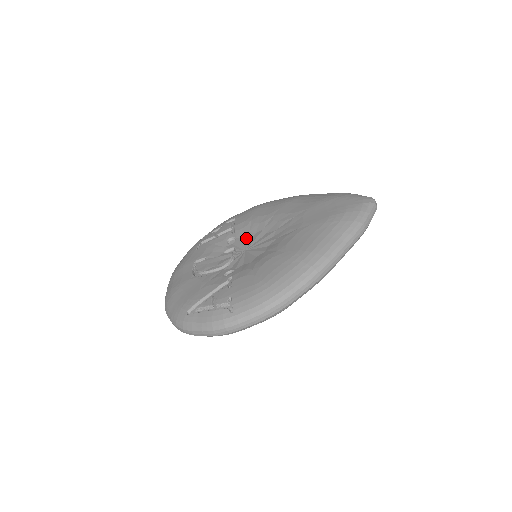
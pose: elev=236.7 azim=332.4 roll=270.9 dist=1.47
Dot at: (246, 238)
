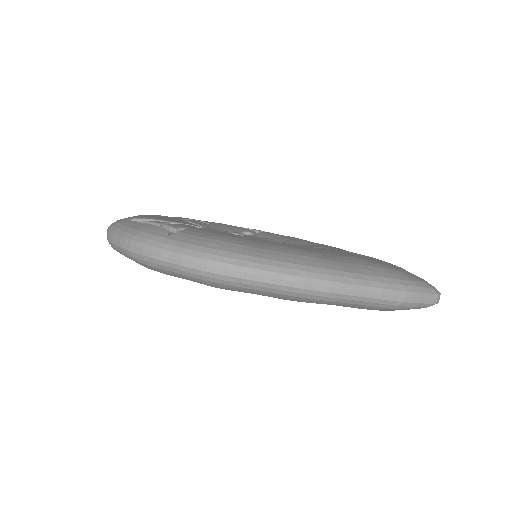
Dot at: (264, 238)
